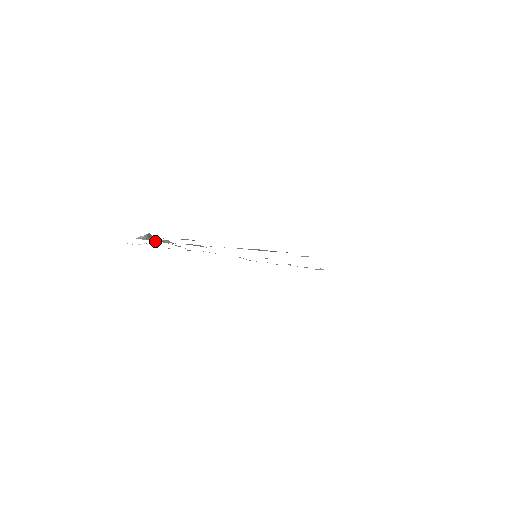
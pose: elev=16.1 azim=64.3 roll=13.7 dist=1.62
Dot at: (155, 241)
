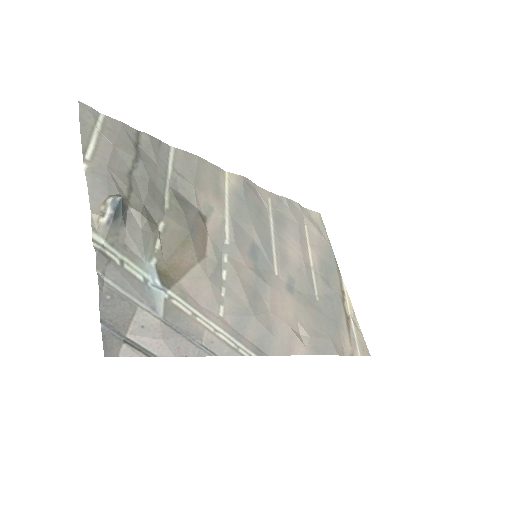
Dot at: (121, 242)
